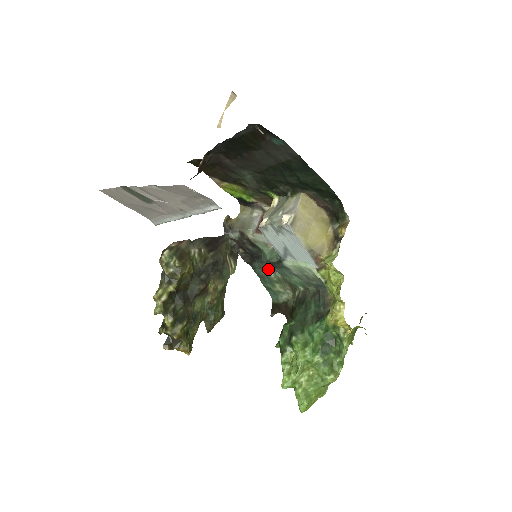
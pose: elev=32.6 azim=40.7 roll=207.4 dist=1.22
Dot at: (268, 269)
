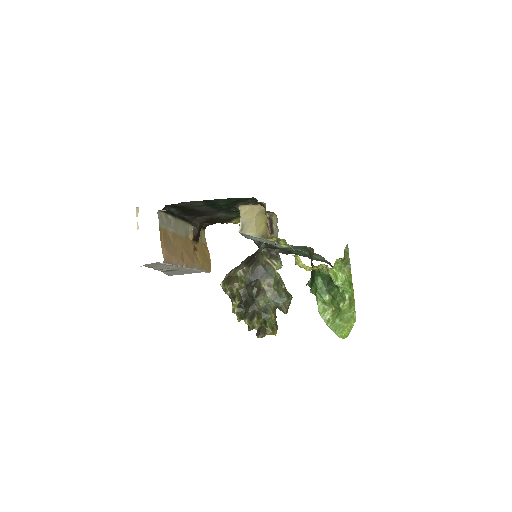
Dot at: occluded
